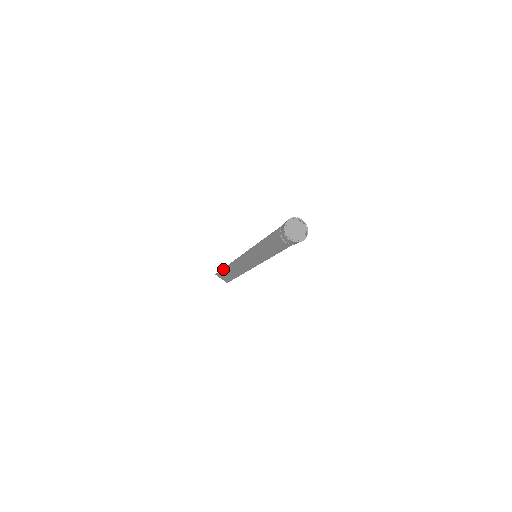
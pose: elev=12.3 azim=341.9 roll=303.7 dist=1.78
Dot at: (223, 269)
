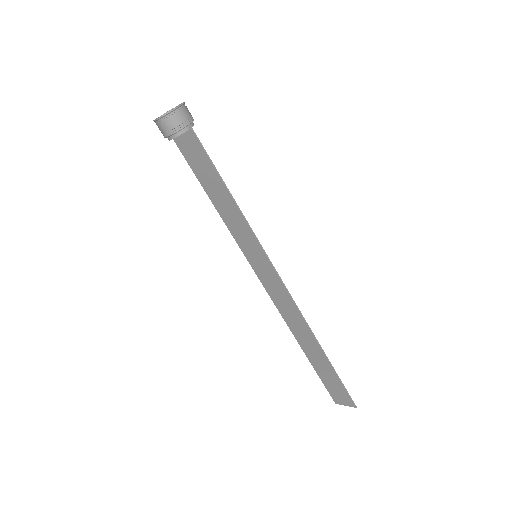
Dot at: (314, 368)
